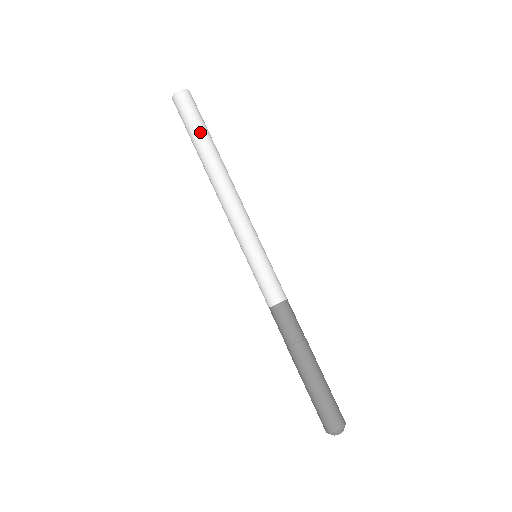
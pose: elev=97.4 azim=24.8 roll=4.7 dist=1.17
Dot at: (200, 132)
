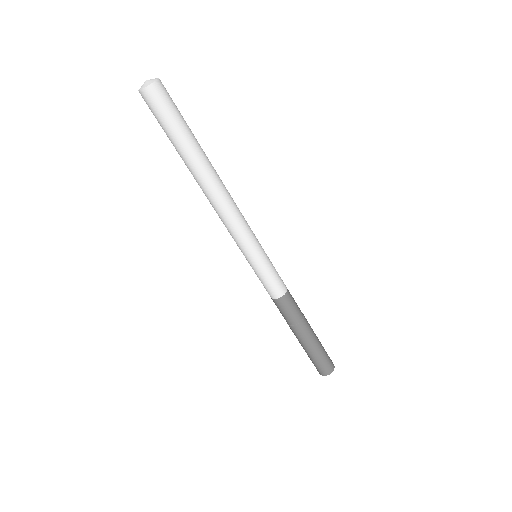
Dot at: (174, 144)
